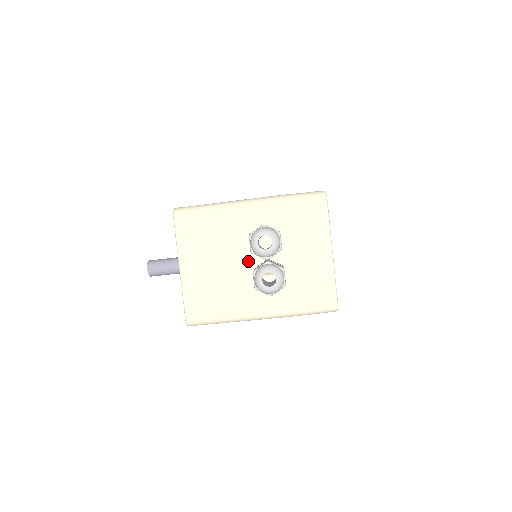
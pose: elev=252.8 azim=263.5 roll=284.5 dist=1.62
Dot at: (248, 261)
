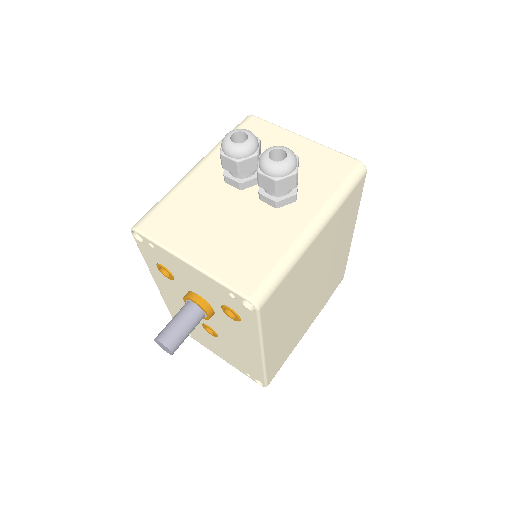
Dot at: (246, 199)
